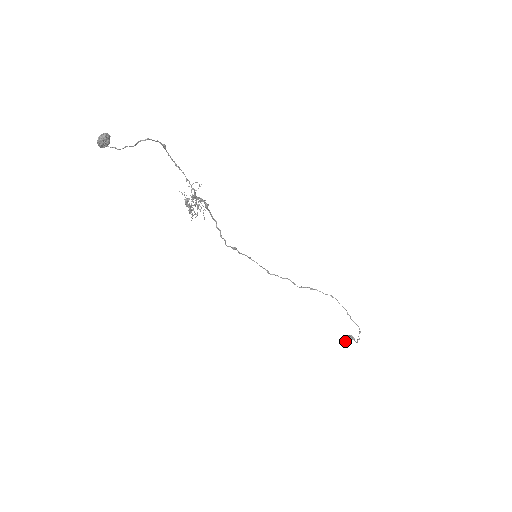
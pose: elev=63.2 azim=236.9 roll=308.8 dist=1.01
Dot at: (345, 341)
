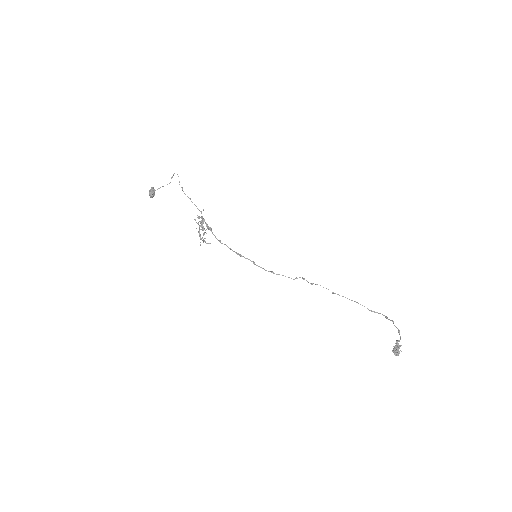
Dot at: (398, 351)
